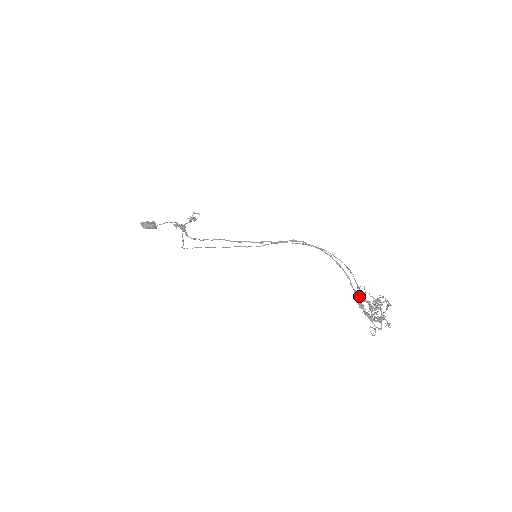
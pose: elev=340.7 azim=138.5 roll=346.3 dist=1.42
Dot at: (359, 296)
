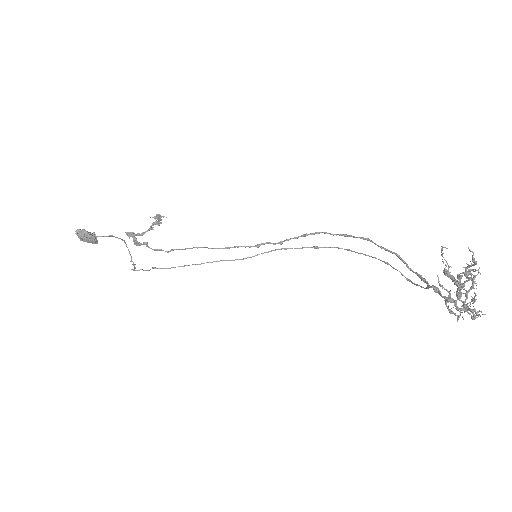
Dot at: occluded
